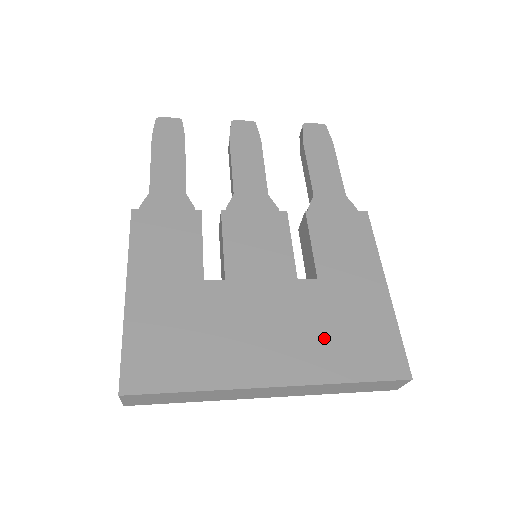
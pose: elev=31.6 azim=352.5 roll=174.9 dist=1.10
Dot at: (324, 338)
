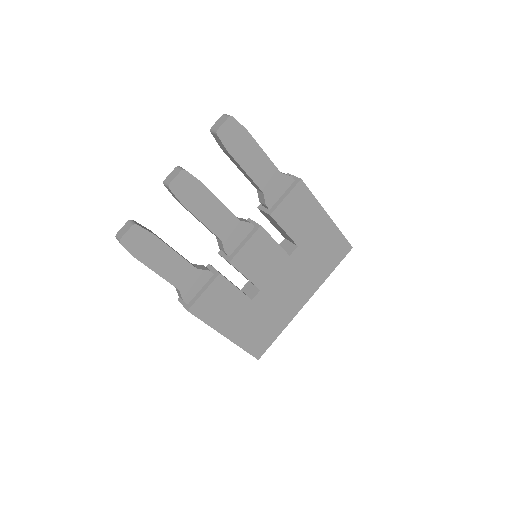
Dot at: (314, 268)
